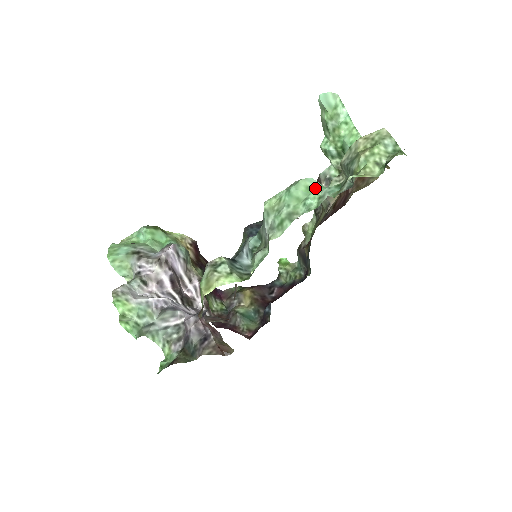
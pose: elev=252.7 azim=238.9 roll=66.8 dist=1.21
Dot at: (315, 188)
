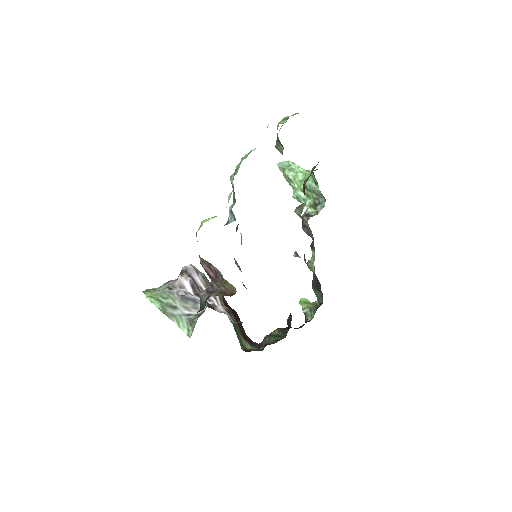
Dot at: occluded
